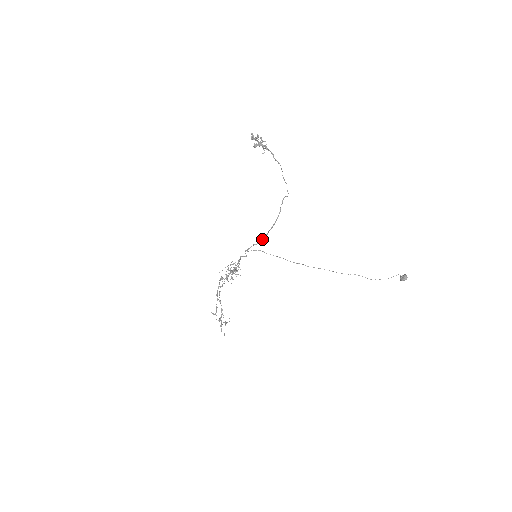
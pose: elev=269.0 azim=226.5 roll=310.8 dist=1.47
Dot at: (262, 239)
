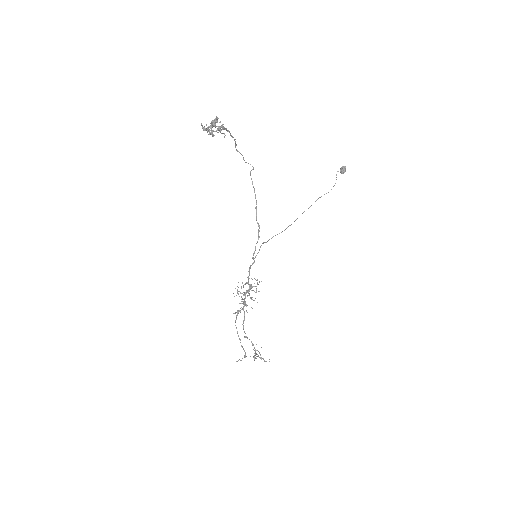
Dot at: (258, 231)
